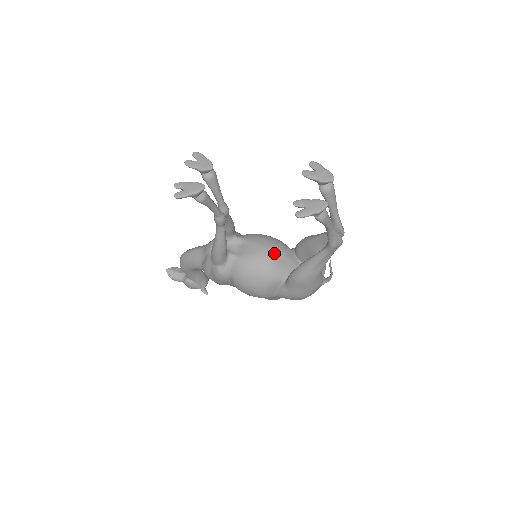
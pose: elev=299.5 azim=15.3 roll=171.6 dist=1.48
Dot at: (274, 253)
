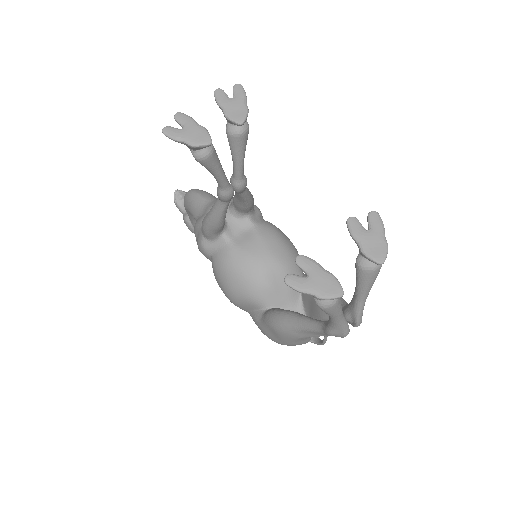
Dot at: (275, 270)
